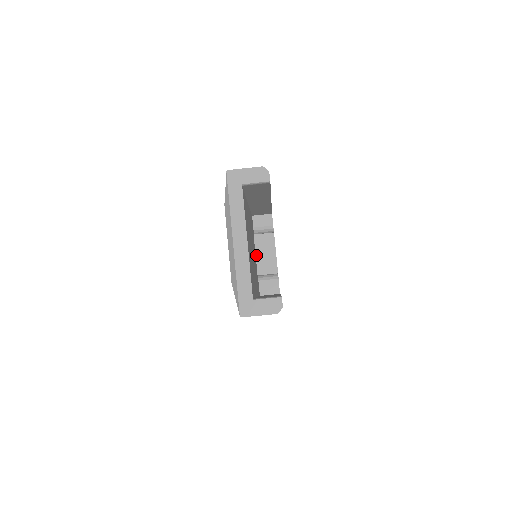
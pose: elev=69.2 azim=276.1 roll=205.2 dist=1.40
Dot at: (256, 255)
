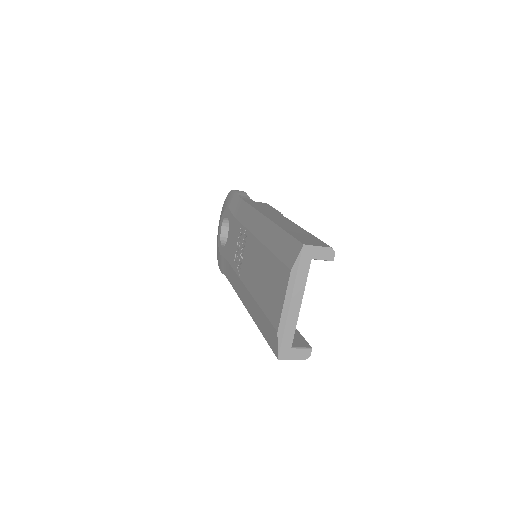
Dot at: occluded
